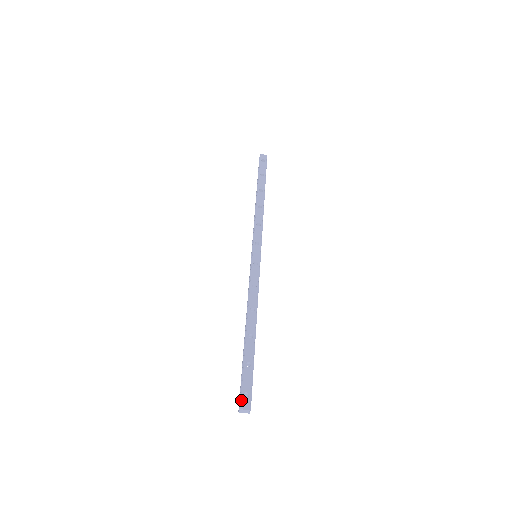
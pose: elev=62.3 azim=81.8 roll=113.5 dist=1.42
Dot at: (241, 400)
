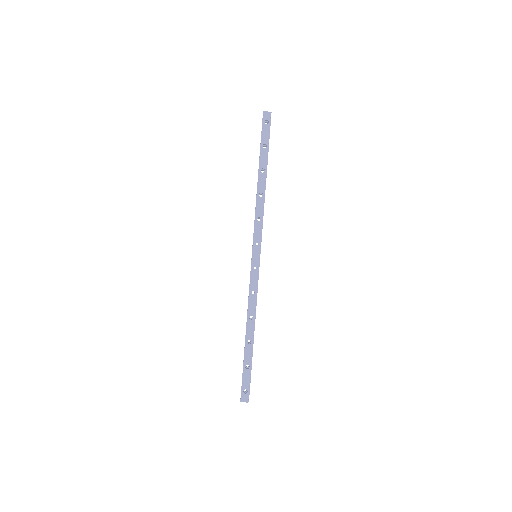
Dot at: (242, 395)
